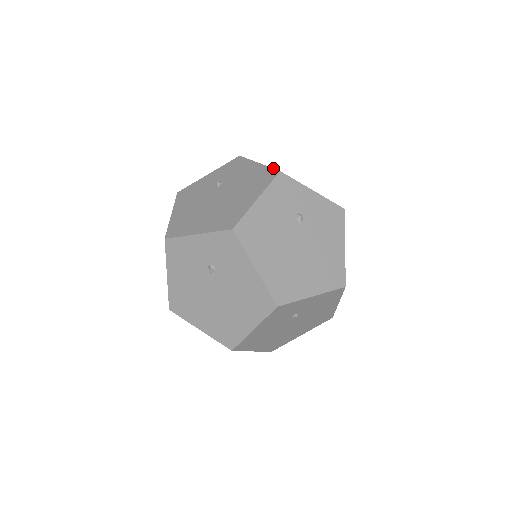
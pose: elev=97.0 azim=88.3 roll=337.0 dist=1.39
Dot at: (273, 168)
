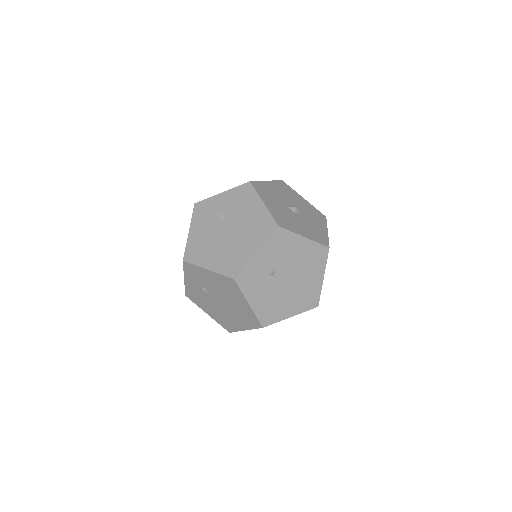
Dot at: (226, 277)
